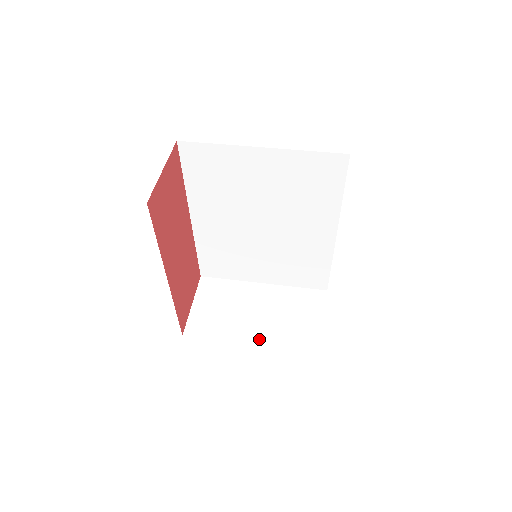
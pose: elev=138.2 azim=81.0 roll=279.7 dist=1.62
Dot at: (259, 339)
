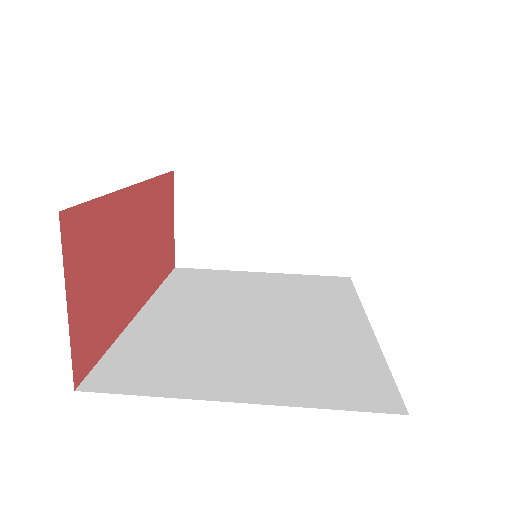
Dot at: (270, 264)
